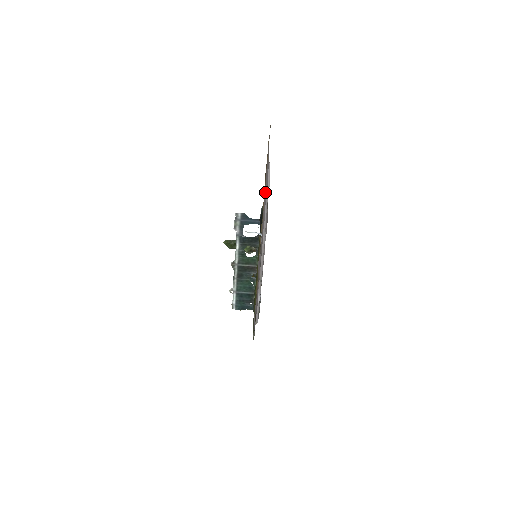
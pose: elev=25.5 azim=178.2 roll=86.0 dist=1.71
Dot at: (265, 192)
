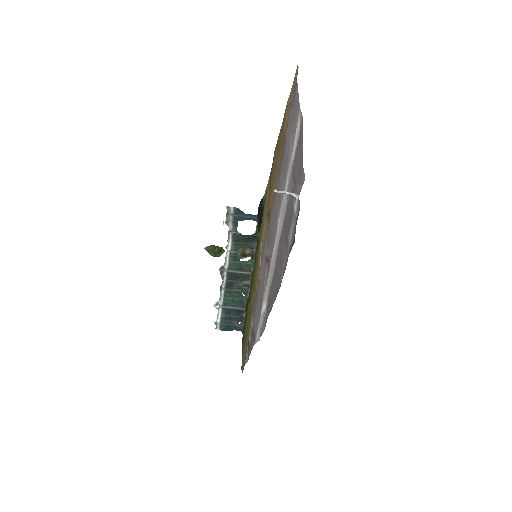
Dot at: (285, 159)
